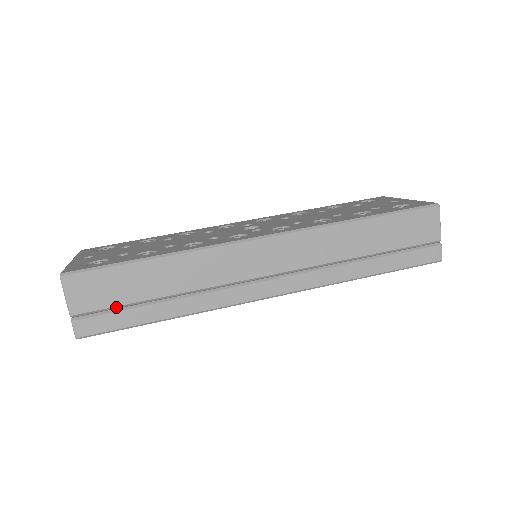
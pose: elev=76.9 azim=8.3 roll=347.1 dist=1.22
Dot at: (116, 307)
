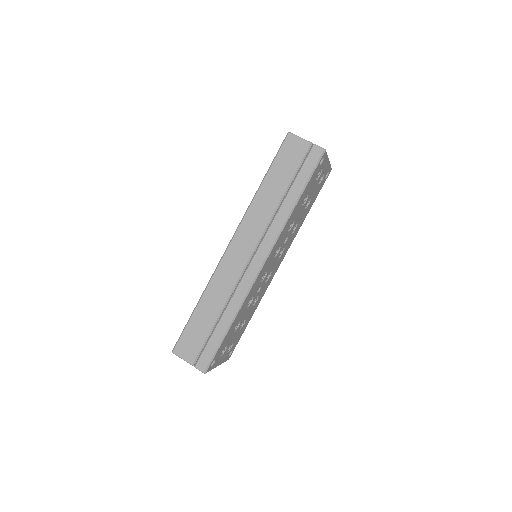
Dot at: (205, 343)
